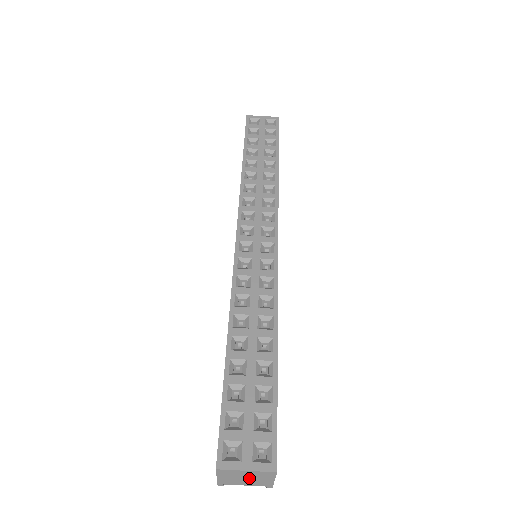
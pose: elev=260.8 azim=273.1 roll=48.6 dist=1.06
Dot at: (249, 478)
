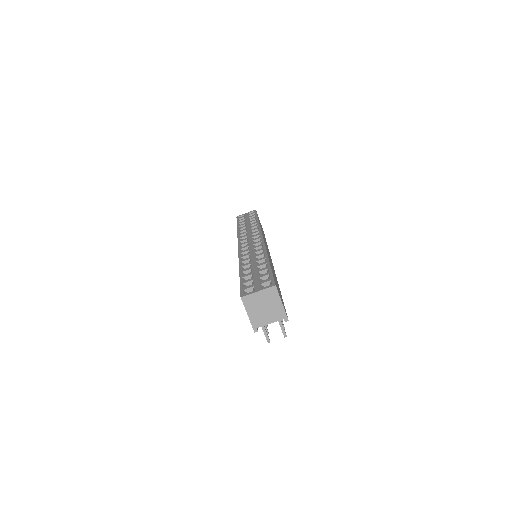
Dot at: (266, 306)
